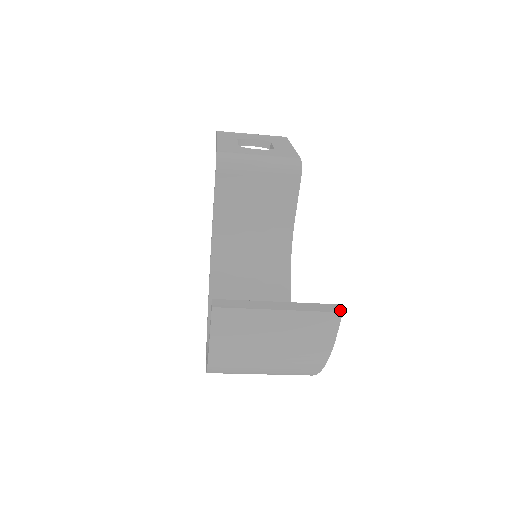
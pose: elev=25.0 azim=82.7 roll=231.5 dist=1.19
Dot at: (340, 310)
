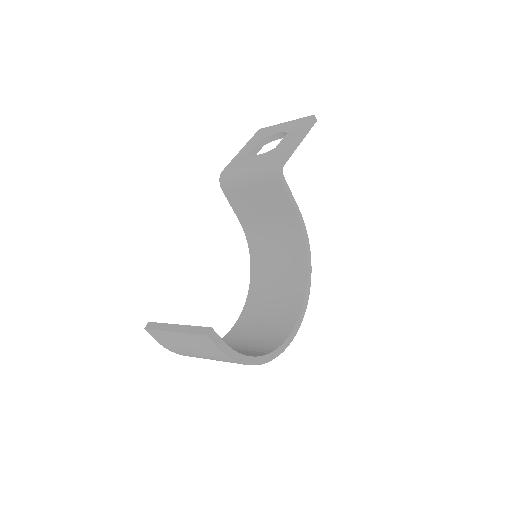
Dot at: (207, 333)
